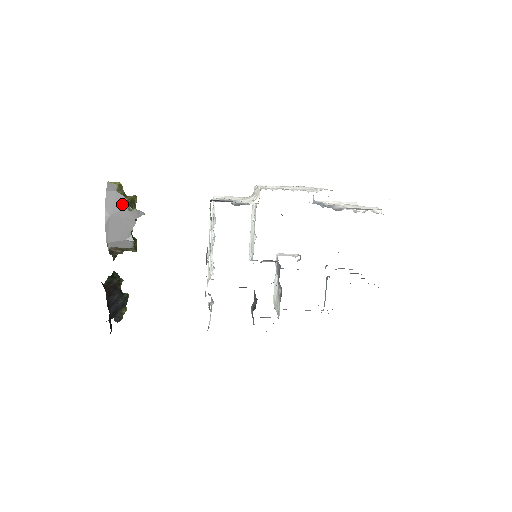
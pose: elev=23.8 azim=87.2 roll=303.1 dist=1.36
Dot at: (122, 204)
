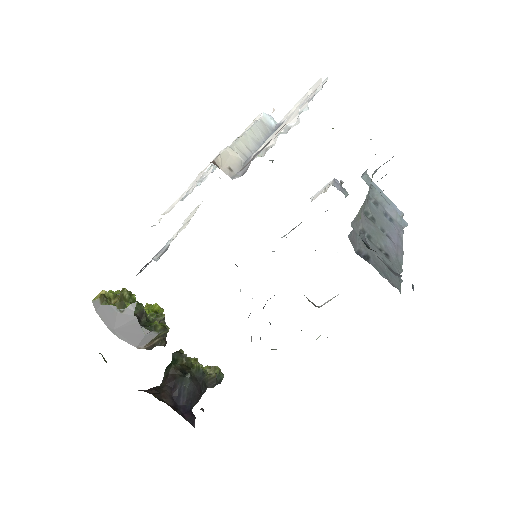
Dot at: (113, 312)
